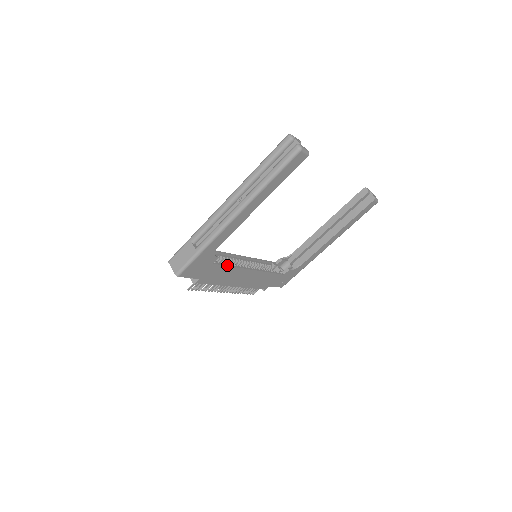
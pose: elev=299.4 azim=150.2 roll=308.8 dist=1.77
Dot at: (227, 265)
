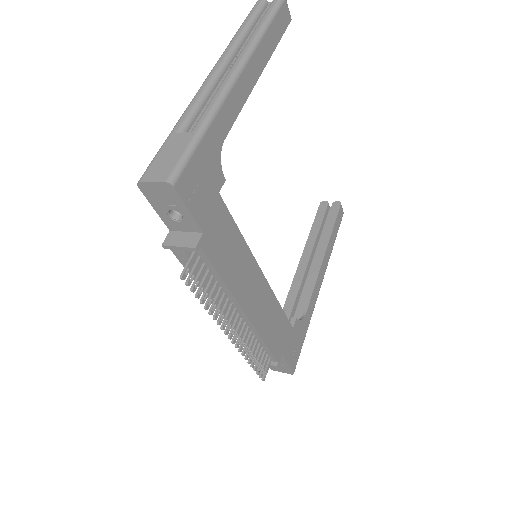
Dot at: (234, 224)
